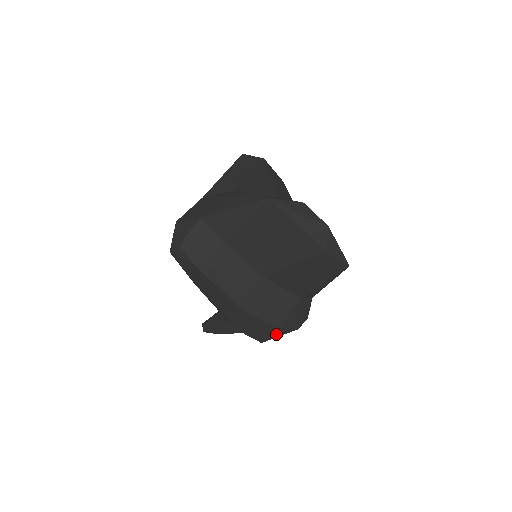
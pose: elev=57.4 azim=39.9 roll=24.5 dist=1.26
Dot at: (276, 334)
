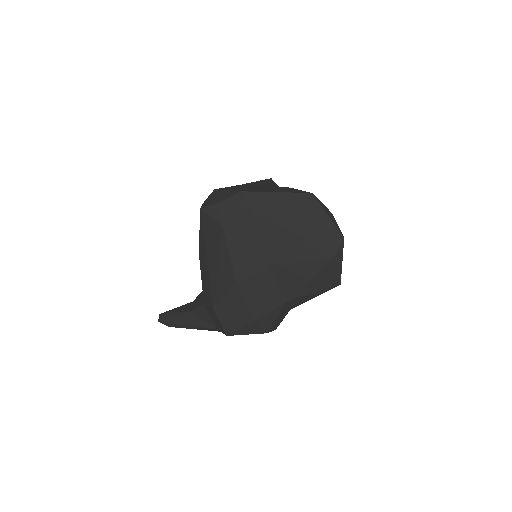
Dot at: (247, 329)
